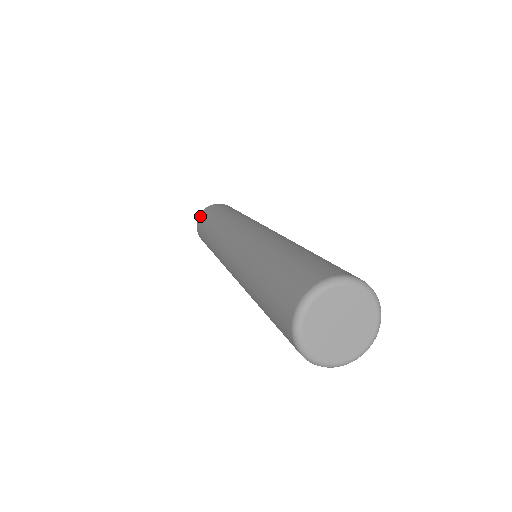
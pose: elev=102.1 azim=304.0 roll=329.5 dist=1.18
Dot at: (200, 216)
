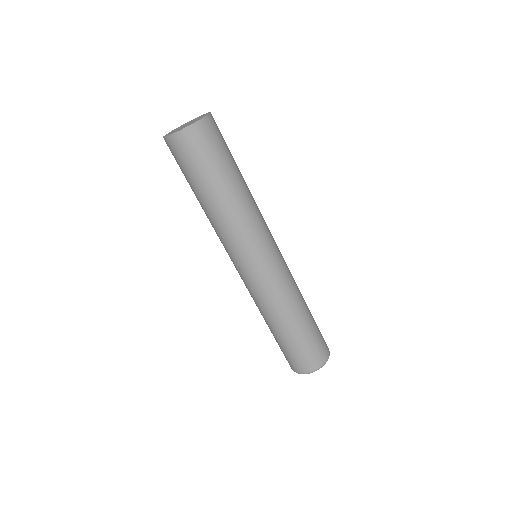
Dot at: (175, 142)
